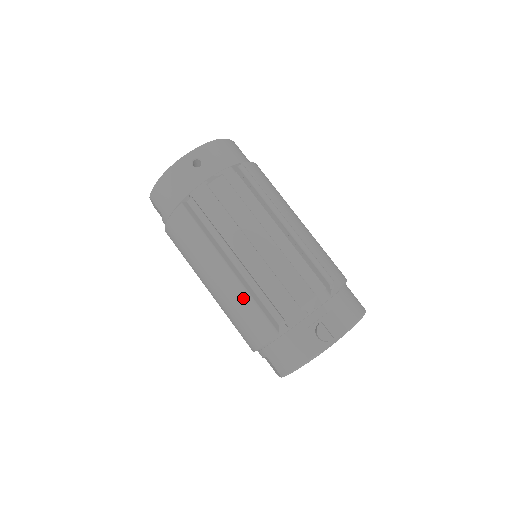
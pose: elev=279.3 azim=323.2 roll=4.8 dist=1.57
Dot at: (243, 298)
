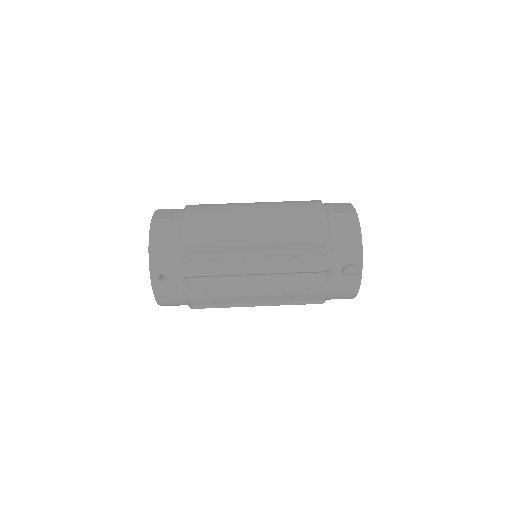
Dot at: occluded
